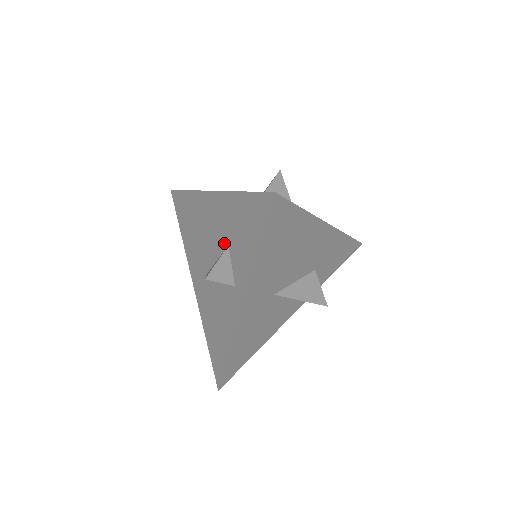
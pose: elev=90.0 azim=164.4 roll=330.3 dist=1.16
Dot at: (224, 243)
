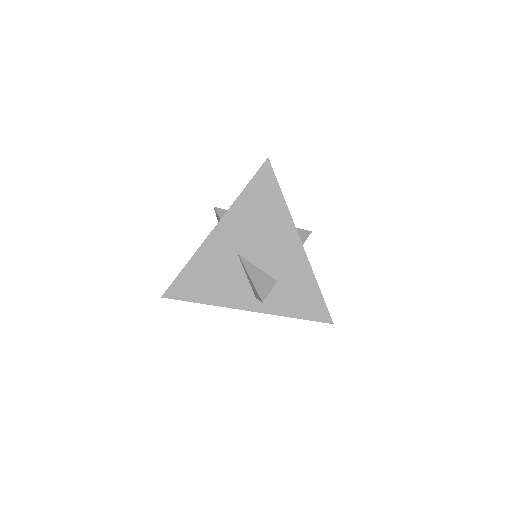
Dot at: occluded
